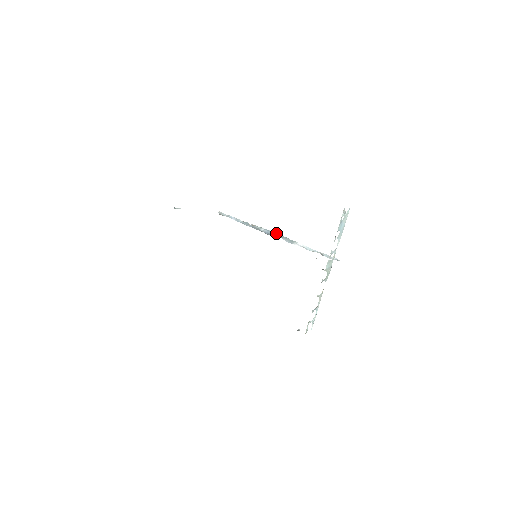
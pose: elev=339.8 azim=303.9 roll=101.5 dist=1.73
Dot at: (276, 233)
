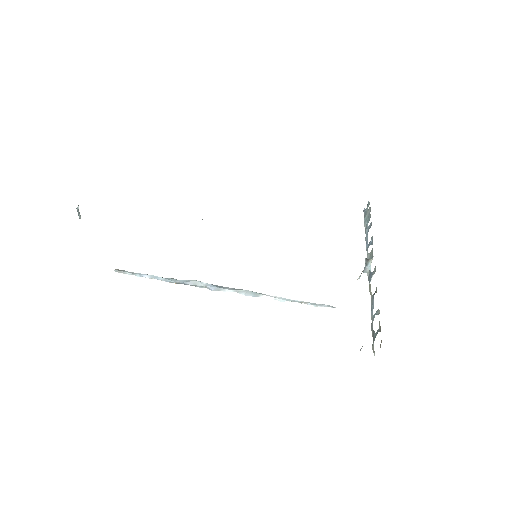
Dot at: (227, 287)
